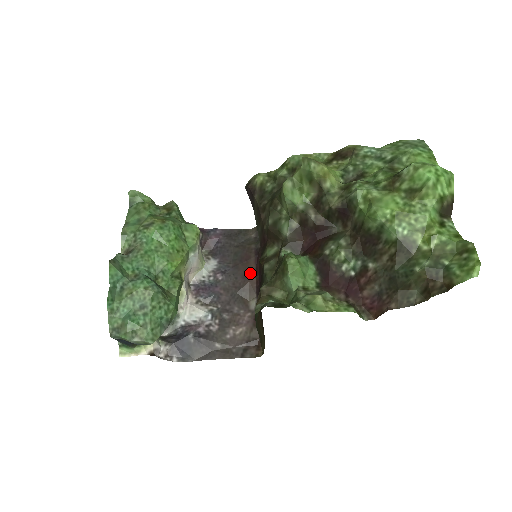
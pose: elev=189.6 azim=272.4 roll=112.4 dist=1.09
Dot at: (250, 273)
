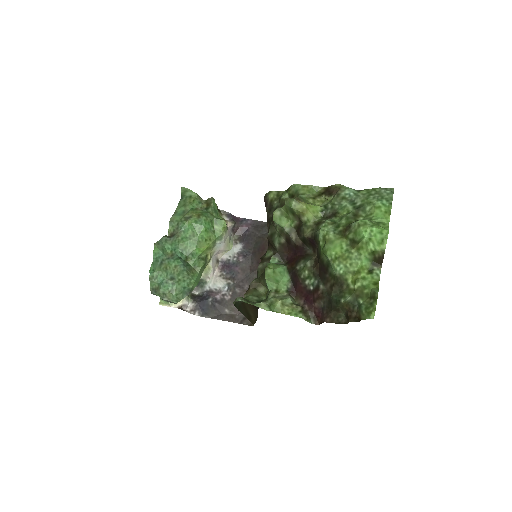
Dot at: occluded
